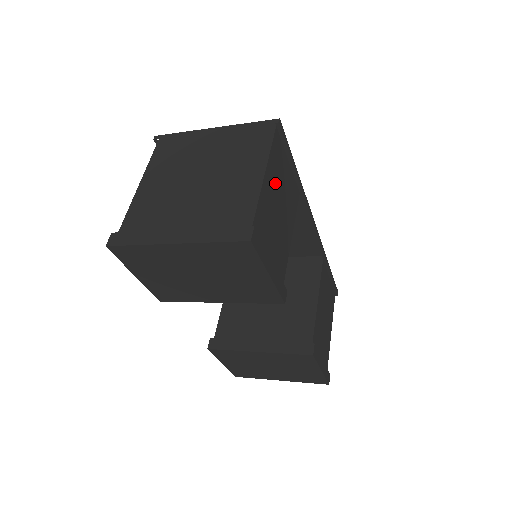
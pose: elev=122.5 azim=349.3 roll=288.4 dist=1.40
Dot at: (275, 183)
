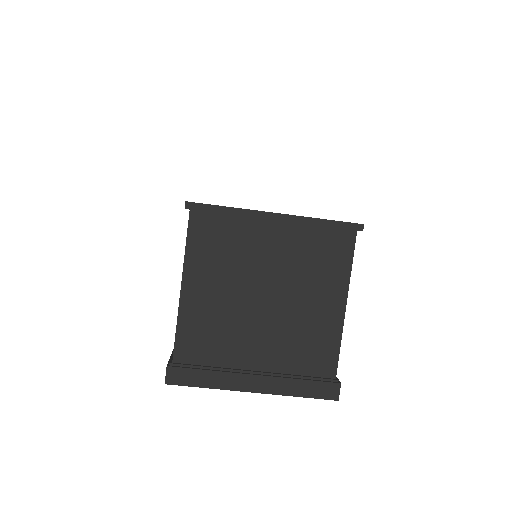
Dot at: occluded
